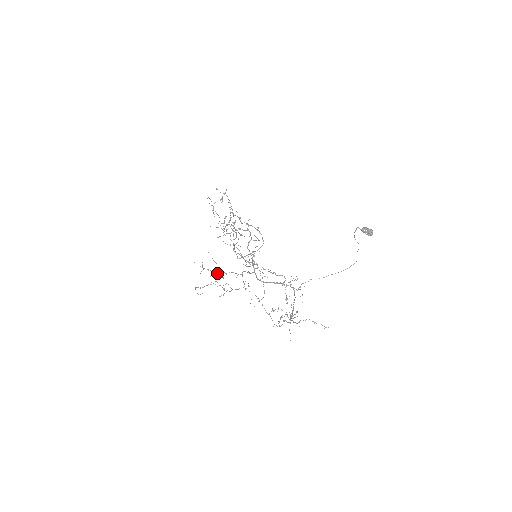
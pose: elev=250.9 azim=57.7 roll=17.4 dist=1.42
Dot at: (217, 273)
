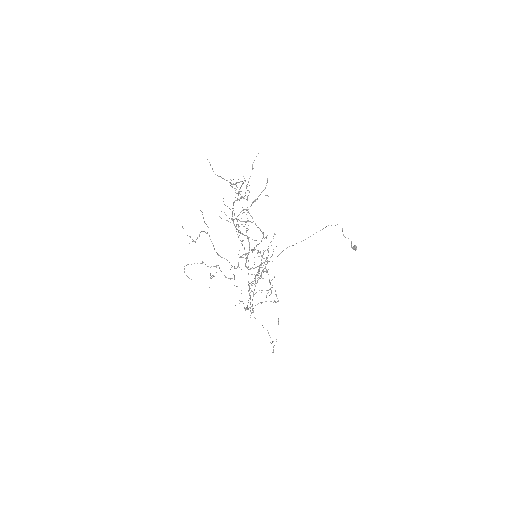
Dot at: occluded
